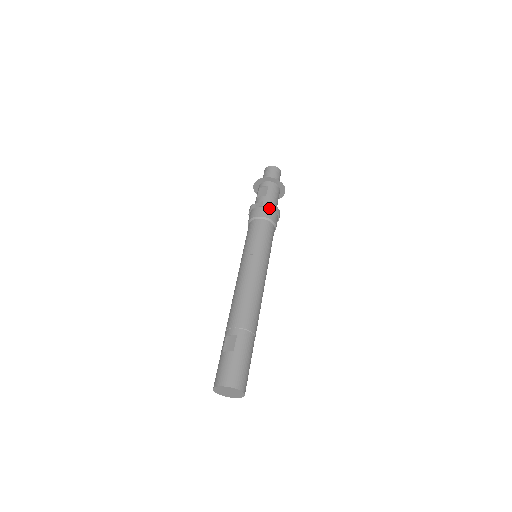
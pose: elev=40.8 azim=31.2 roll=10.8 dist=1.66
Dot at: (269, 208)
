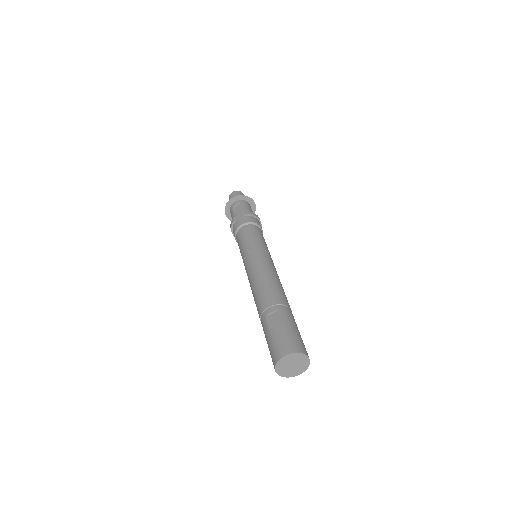
Dot at: (252, 216)
